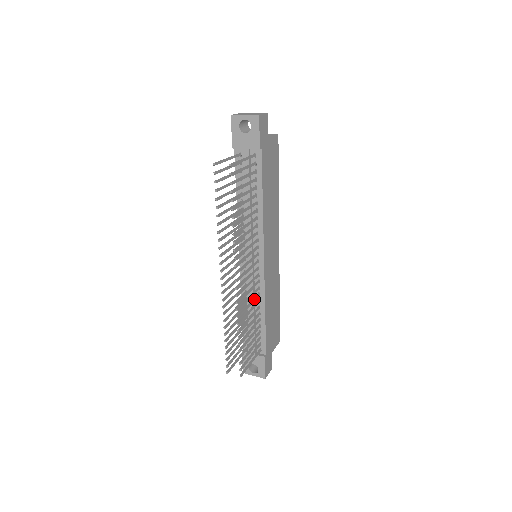
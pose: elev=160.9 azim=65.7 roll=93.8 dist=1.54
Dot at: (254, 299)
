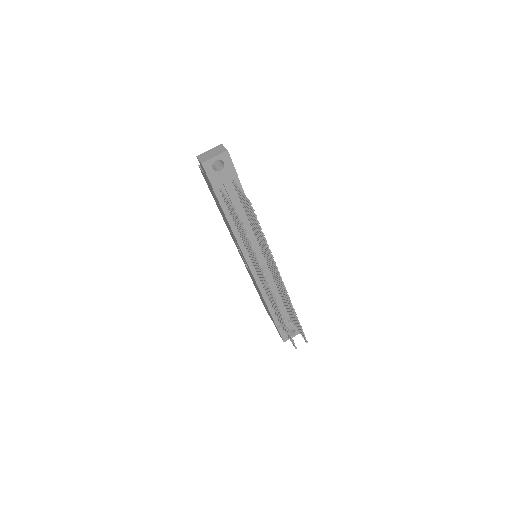
Dot at: occluded
